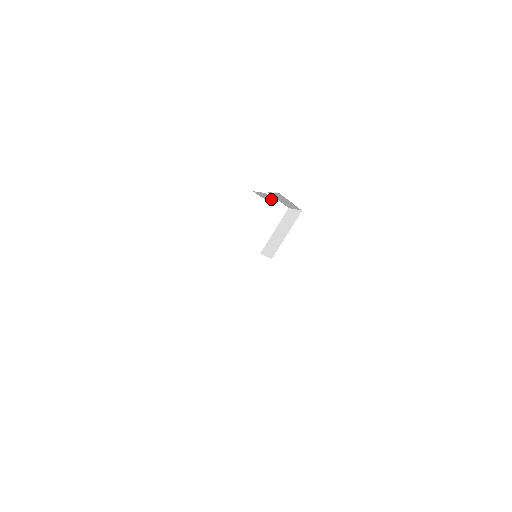
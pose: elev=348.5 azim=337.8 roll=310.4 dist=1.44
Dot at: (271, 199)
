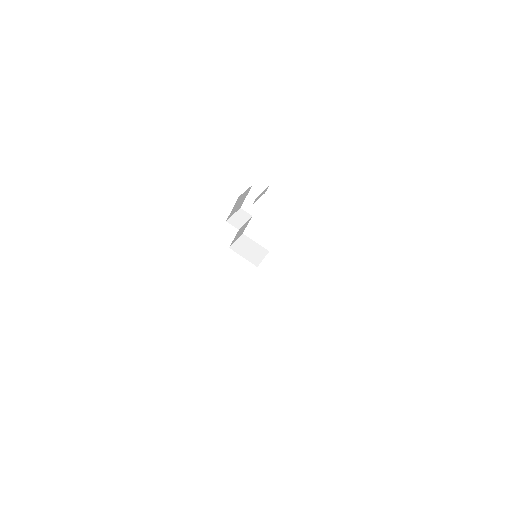
Dot at: occluded
